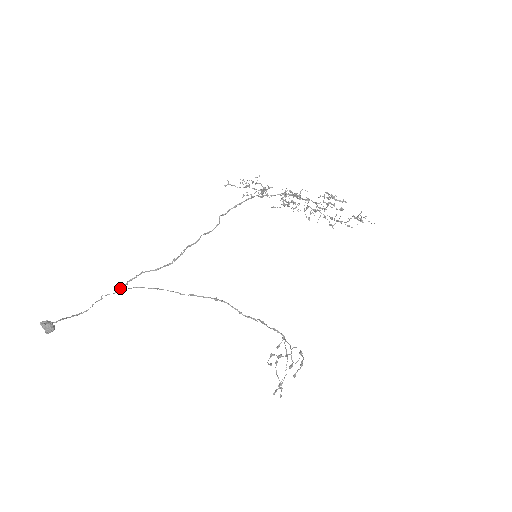
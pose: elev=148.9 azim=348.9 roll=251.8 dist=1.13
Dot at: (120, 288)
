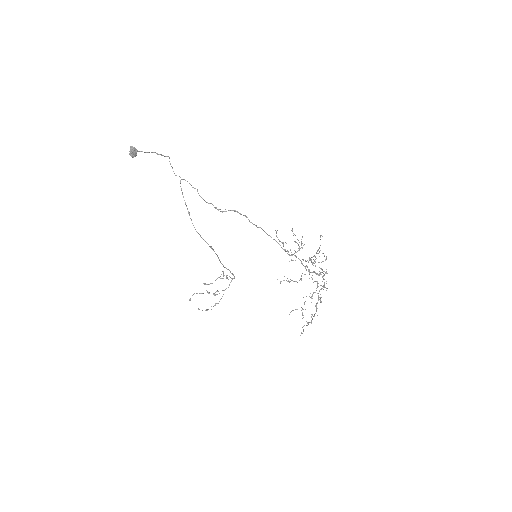
Dot at: (183, 179)
